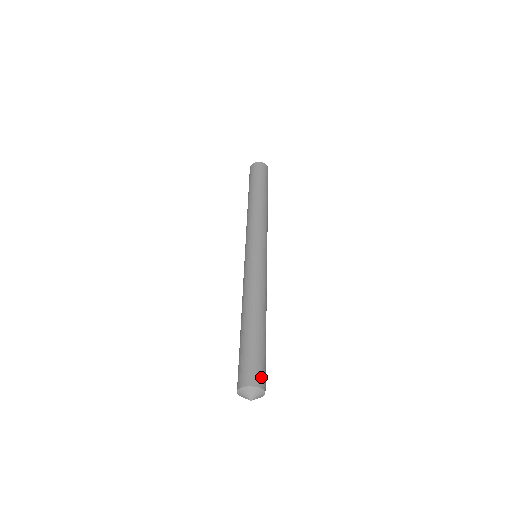
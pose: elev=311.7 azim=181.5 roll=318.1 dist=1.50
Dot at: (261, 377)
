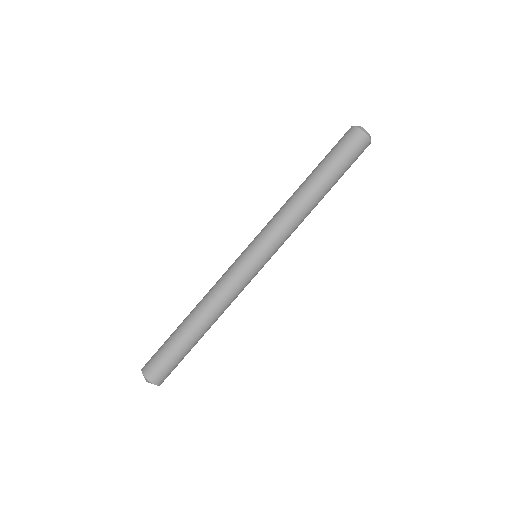
Dot at: (163, 377)
